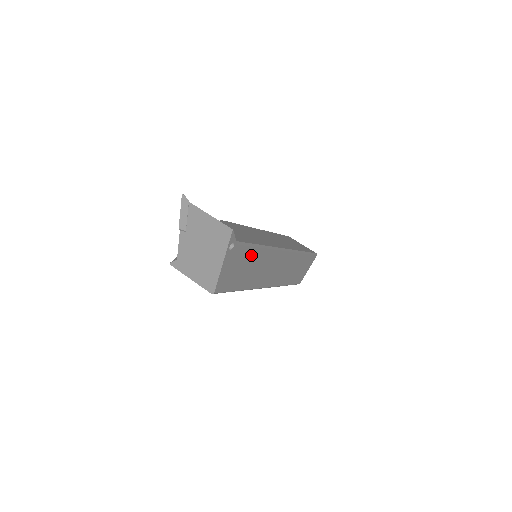
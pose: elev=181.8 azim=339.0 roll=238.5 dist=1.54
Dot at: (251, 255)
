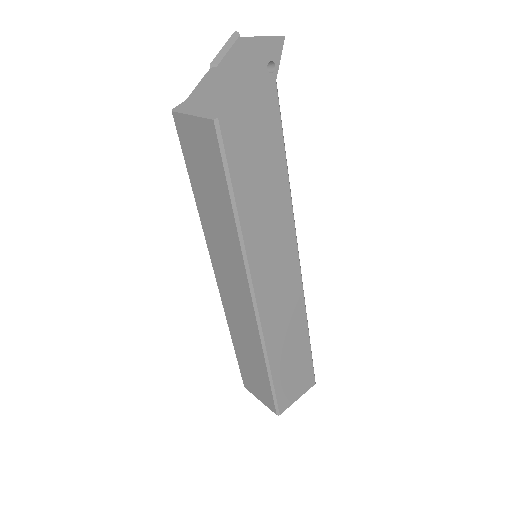
Dot at: (275, 151)
